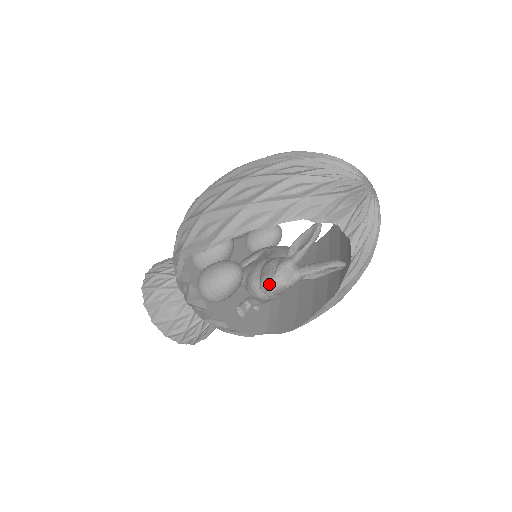
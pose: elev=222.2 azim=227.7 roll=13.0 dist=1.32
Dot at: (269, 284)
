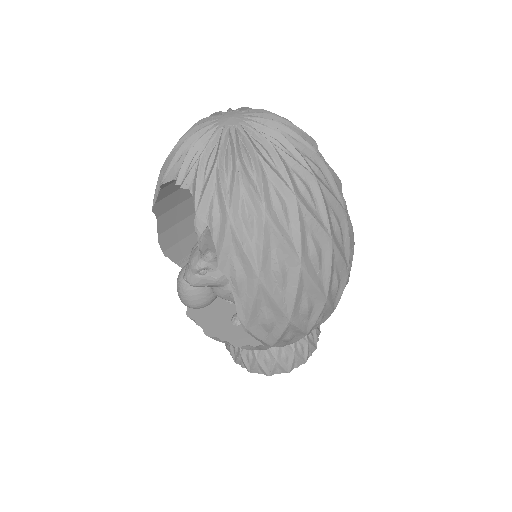
Dot at: (185, 272)
